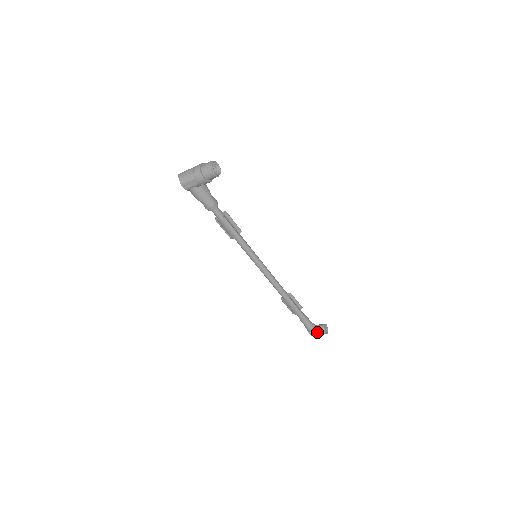
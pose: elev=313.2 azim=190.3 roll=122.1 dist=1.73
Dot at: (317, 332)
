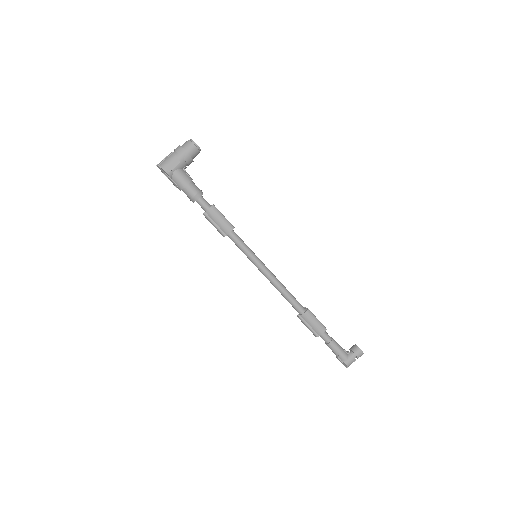
Dot at: (352, 355)
